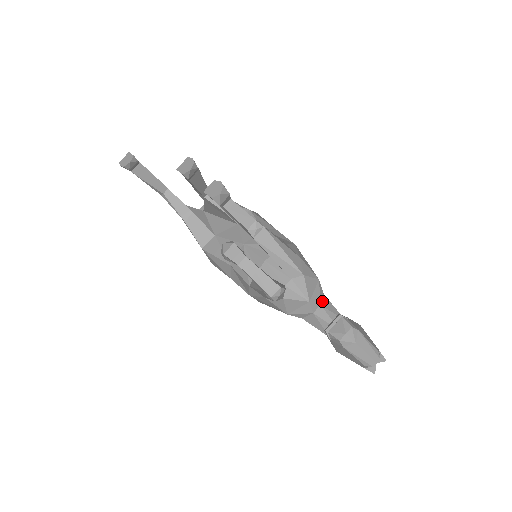
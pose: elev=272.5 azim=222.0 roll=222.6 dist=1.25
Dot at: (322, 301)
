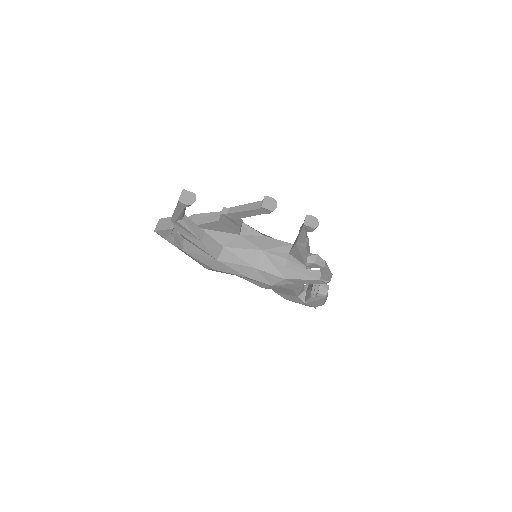
Dot at: occluded
